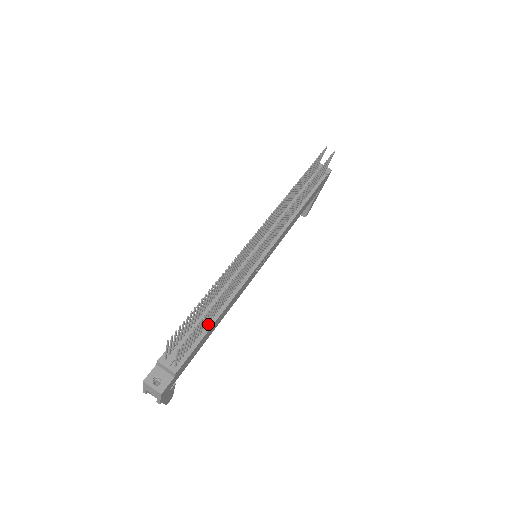
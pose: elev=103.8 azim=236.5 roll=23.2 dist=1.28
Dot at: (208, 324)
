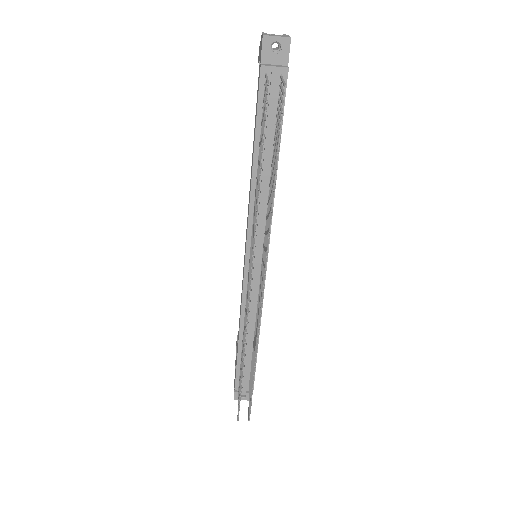
Dot at: occluded
